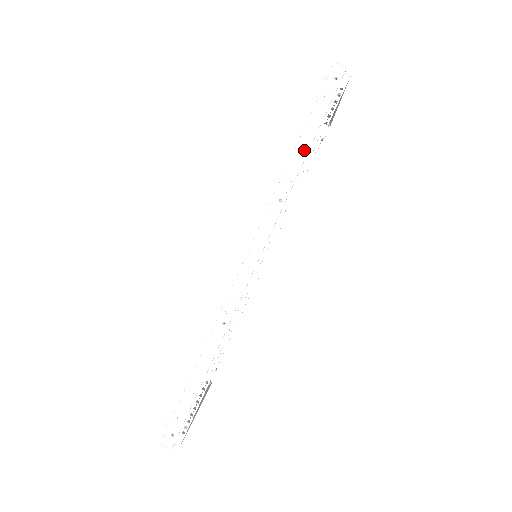
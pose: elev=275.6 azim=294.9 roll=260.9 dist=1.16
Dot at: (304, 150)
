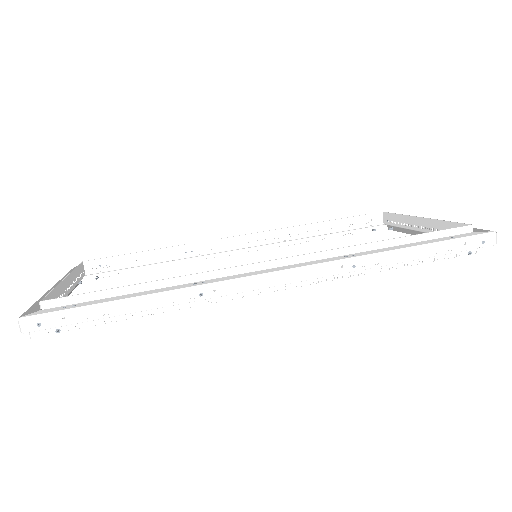
Dot at: (410, 257)
